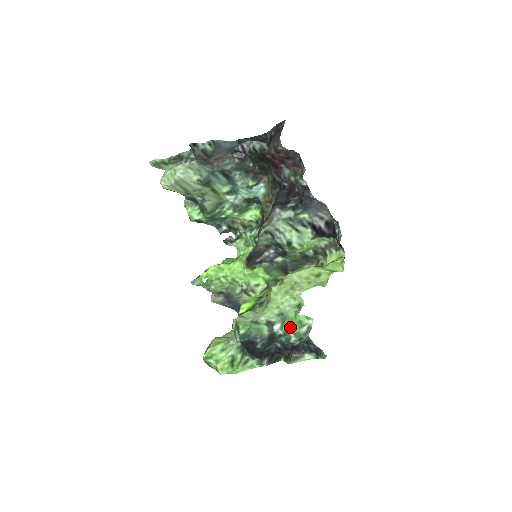
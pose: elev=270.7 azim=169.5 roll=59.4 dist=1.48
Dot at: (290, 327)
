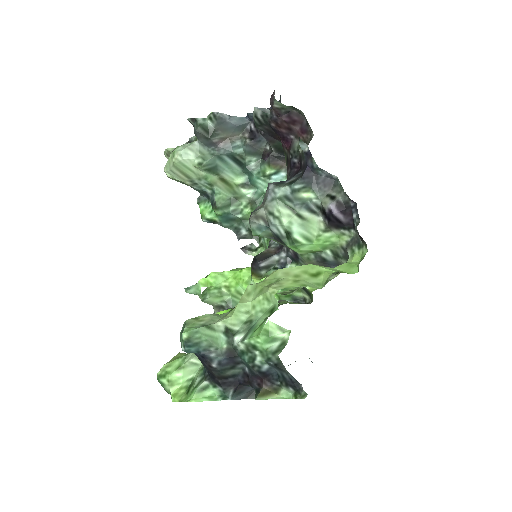
Dot at: (252, 339)
